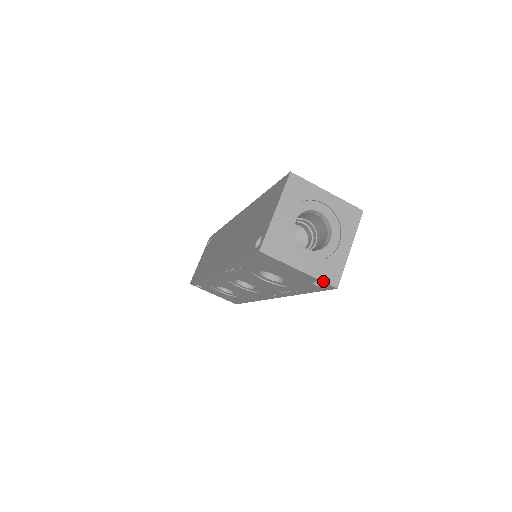
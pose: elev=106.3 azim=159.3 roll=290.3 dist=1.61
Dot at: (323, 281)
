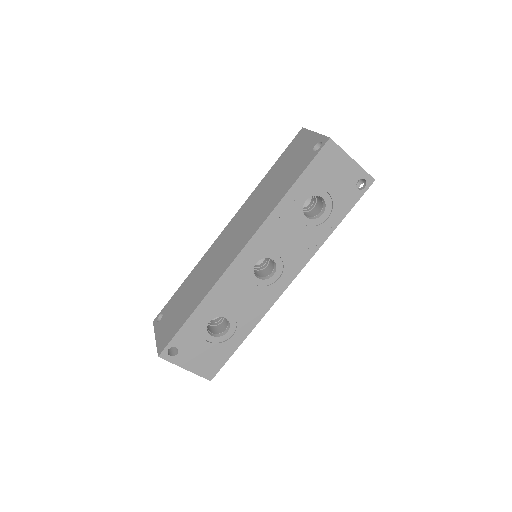
Dot at: occluded
